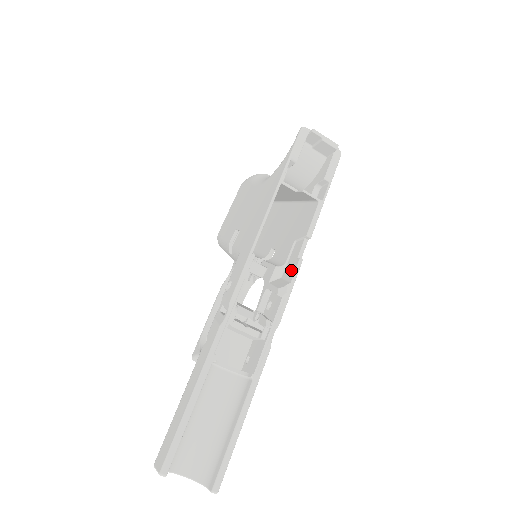
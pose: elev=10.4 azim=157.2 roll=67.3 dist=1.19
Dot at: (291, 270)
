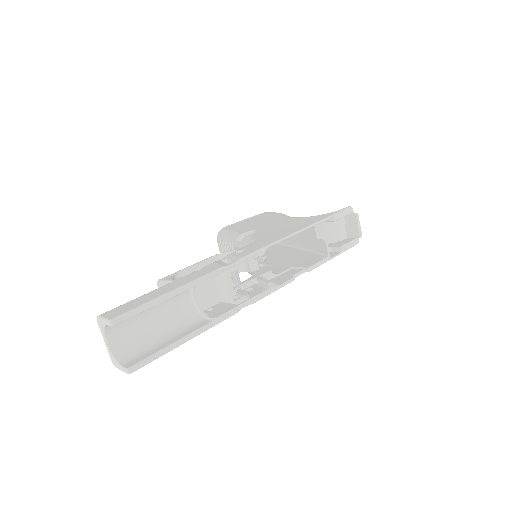
Dot at: (282, 280)
